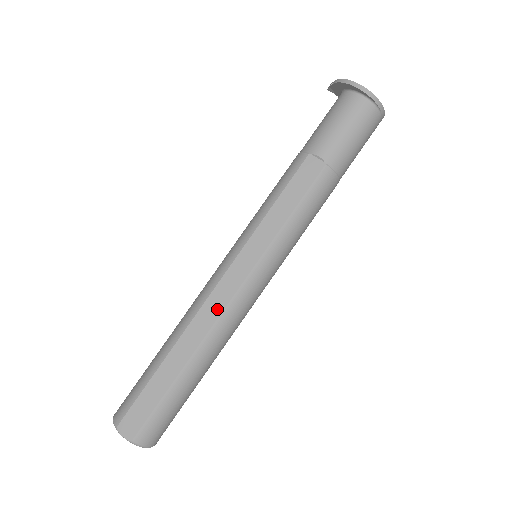
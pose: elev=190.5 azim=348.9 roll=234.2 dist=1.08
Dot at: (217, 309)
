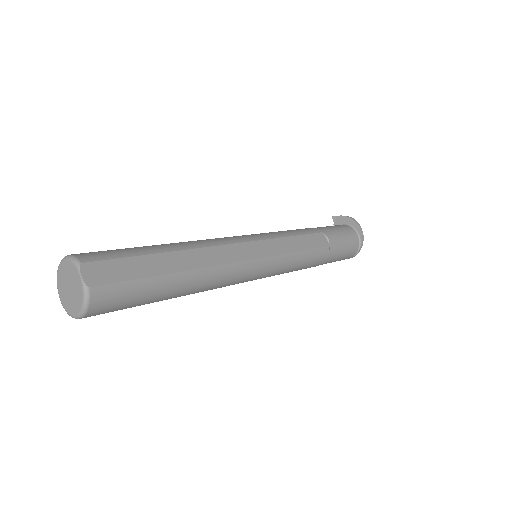
Dot at: (229, 258)
